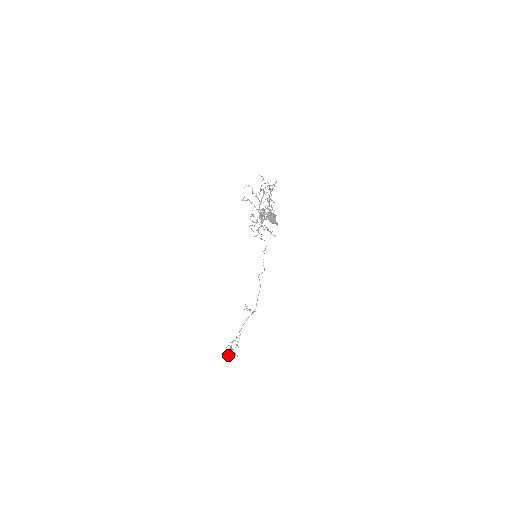
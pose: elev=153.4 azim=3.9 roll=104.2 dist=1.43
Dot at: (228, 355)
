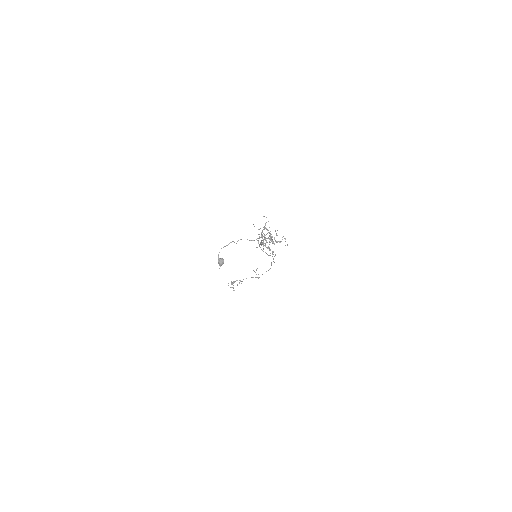
Dot at: (228, 285)
